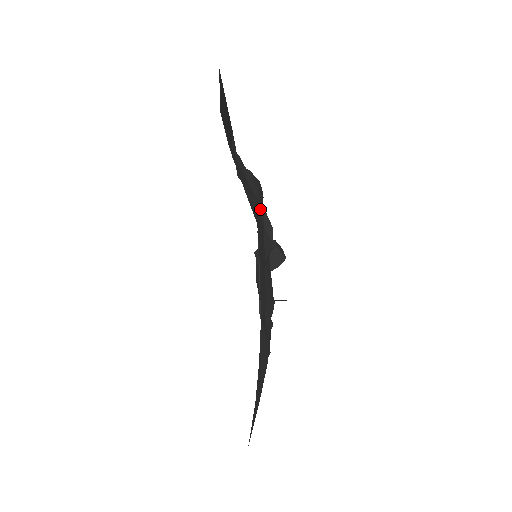
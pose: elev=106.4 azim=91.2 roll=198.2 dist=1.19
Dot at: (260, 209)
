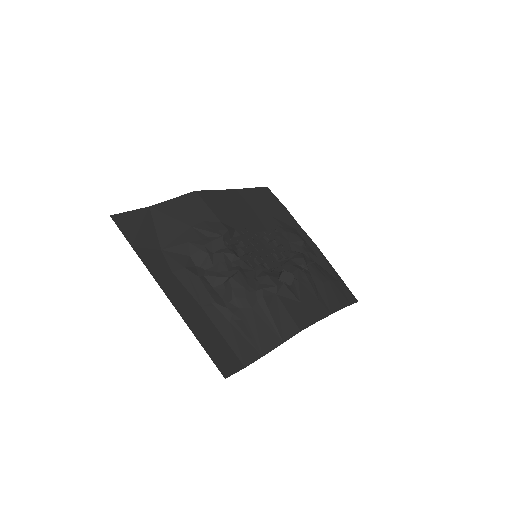
Dot at: (269, 301)
